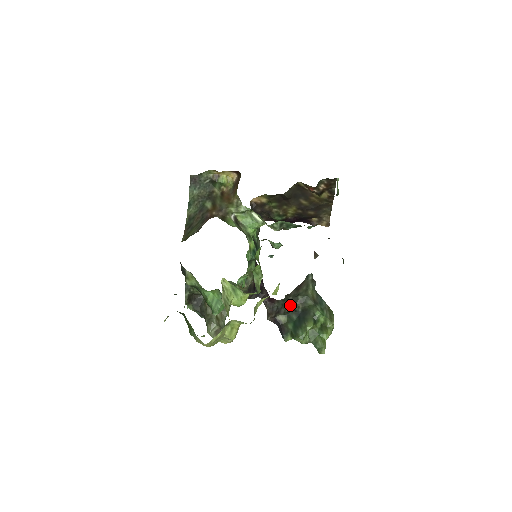
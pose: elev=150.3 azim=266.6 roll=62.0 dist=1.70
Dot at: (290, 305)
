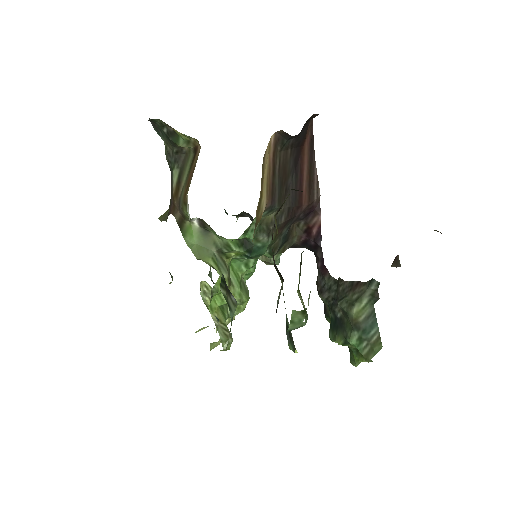
Dot at: (335, 297)
